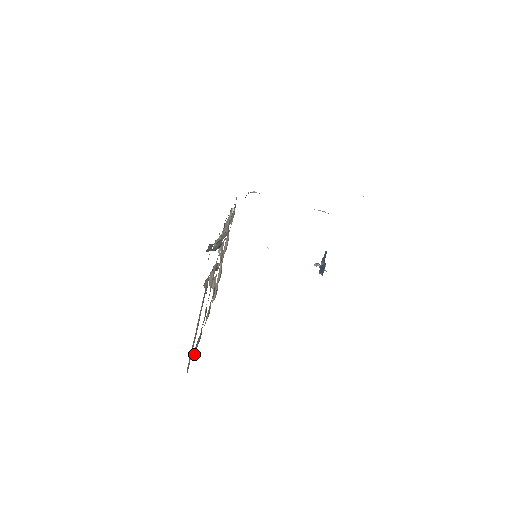
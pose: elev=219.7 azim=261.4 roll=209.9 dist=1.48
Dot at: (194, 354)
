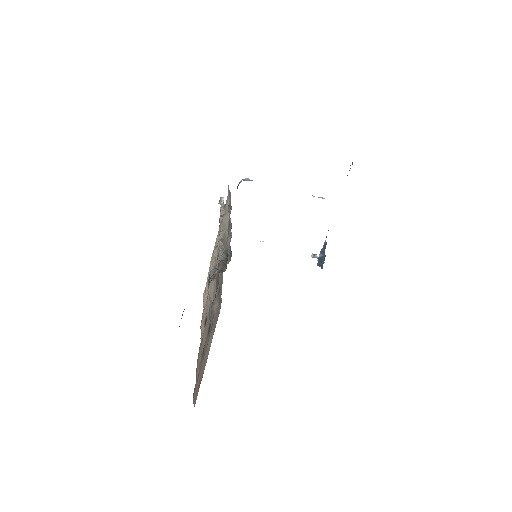
Dot at: occluded
